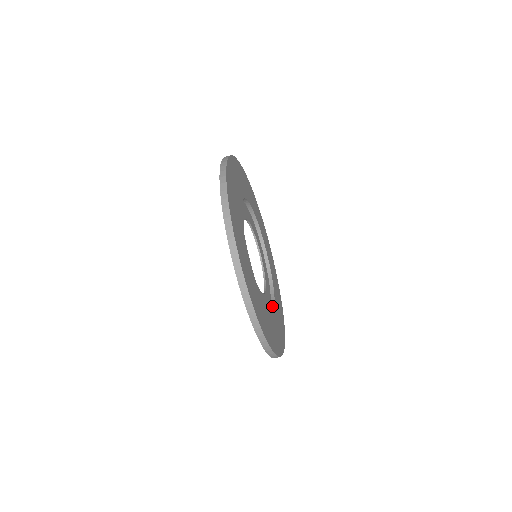
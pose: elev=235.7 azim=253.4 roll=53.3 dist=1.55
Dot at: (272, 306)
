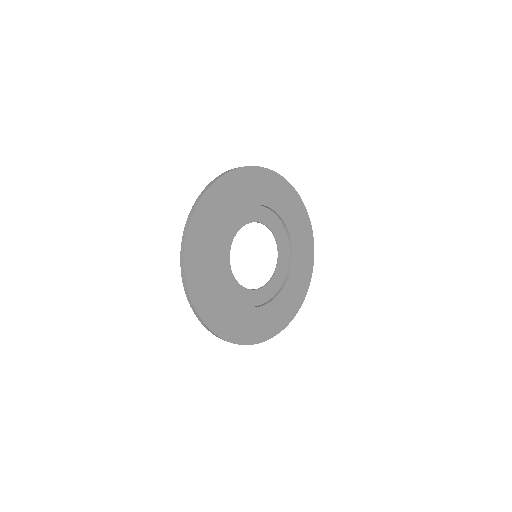
Dot at: (290, 257)
